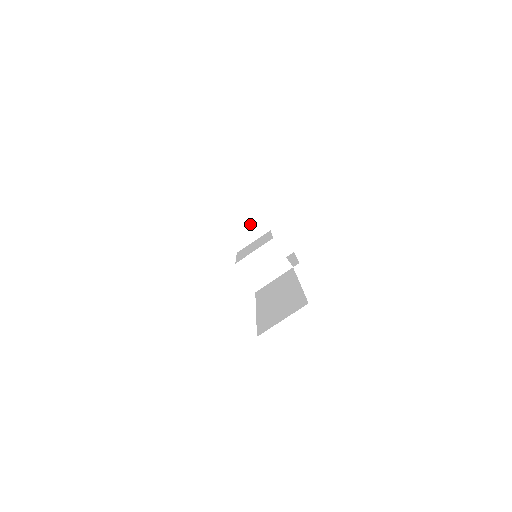
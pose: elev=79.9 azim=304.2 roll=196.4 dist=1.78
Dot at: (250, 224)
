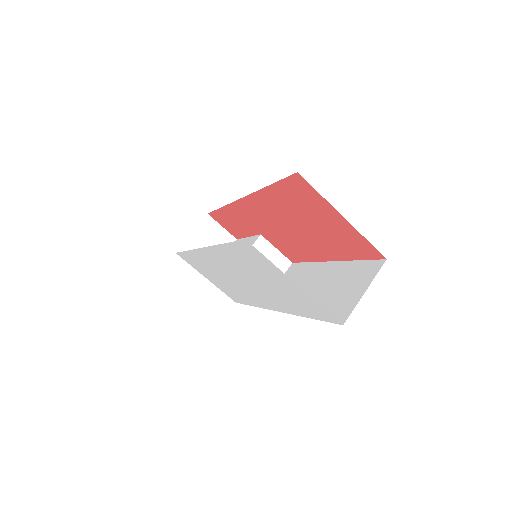
Dot at: (212, 239)
